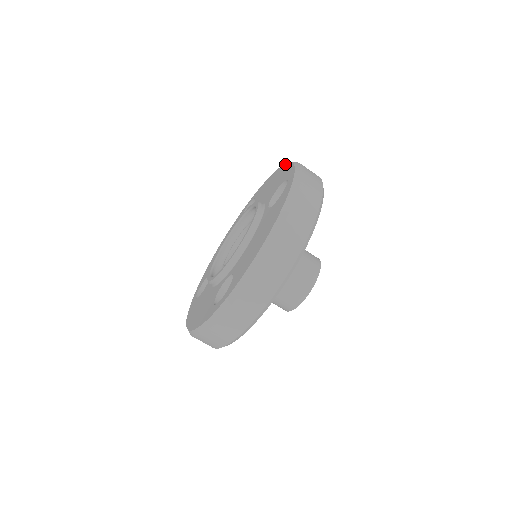
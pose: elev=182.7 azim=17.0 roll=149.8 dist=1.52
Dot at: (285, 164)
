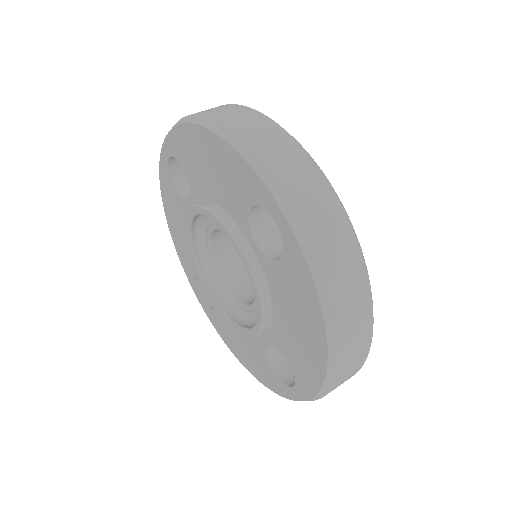
Dot at: (213, 135)
